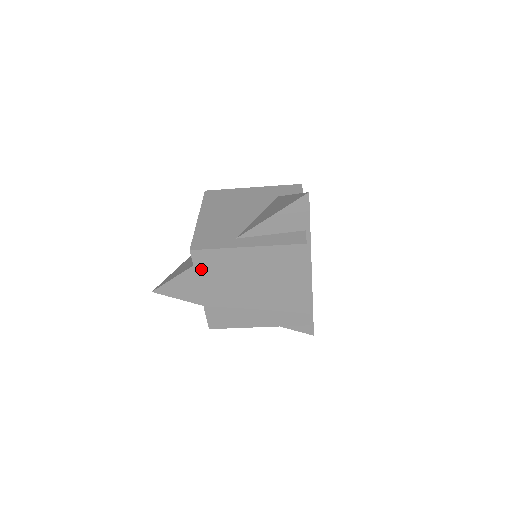
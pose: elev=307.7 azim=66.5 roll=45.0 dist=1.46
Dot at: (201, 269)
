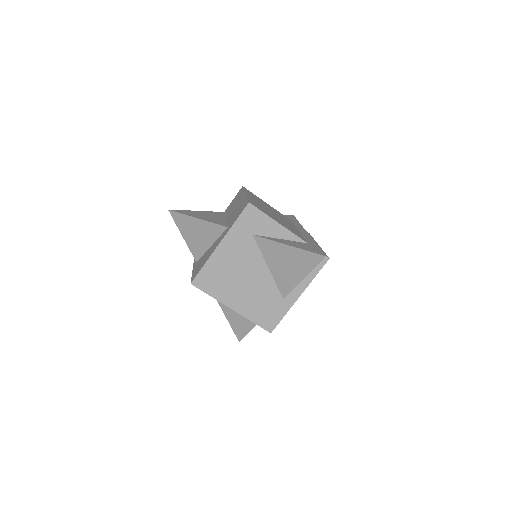
Dot at: occluded
